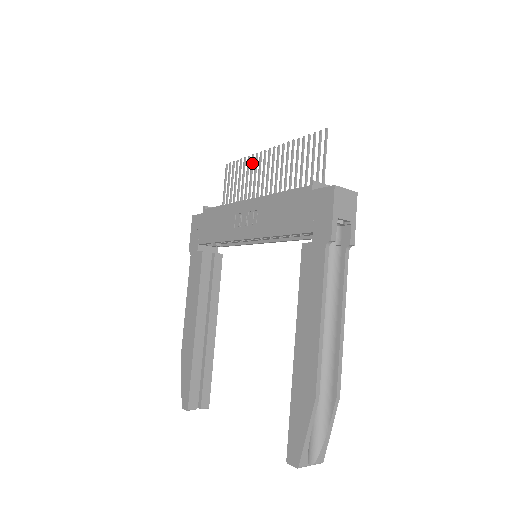
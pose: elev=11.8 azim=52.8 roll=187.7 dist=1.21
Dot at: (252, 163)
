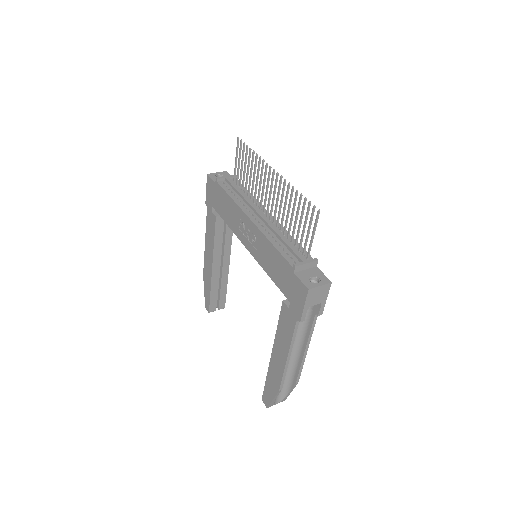
Dot at: (259, 165)
